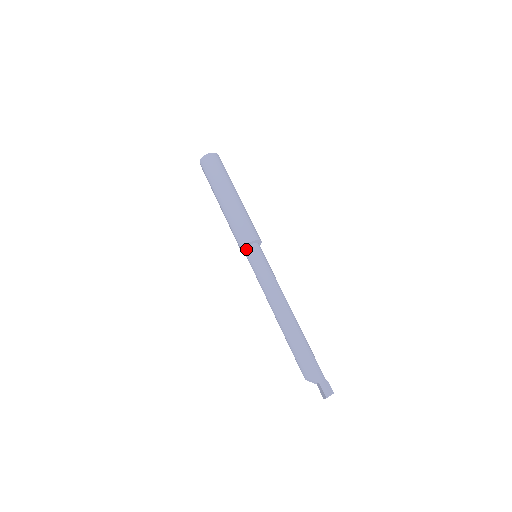
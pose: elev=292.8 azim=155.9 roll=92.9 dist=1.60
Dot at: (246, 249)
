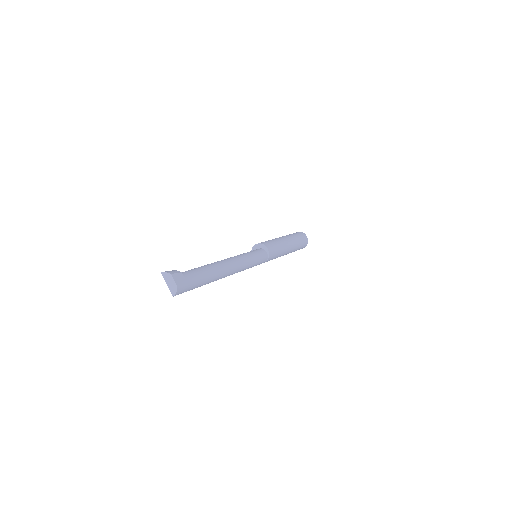
Dot at: occluded
